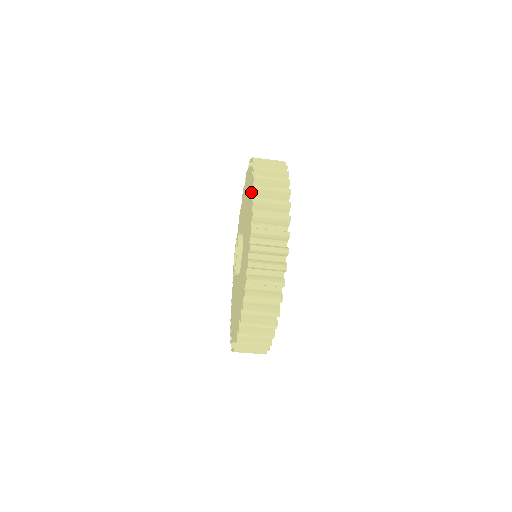
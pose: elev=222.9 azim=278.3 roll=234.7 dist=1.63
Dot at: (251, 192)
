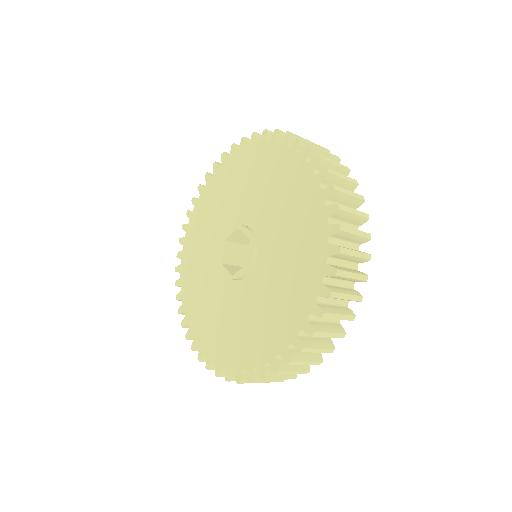
Dot at: (281, 153)
